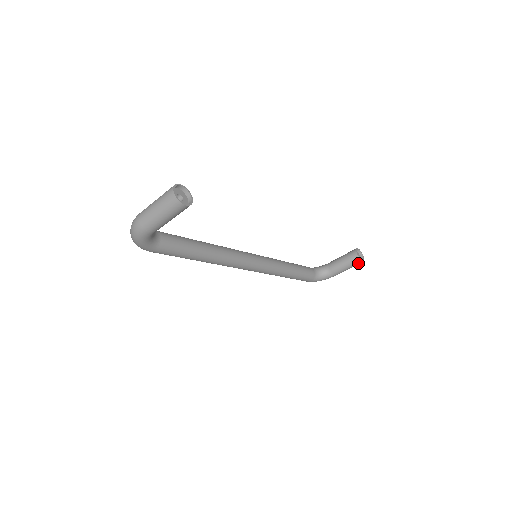
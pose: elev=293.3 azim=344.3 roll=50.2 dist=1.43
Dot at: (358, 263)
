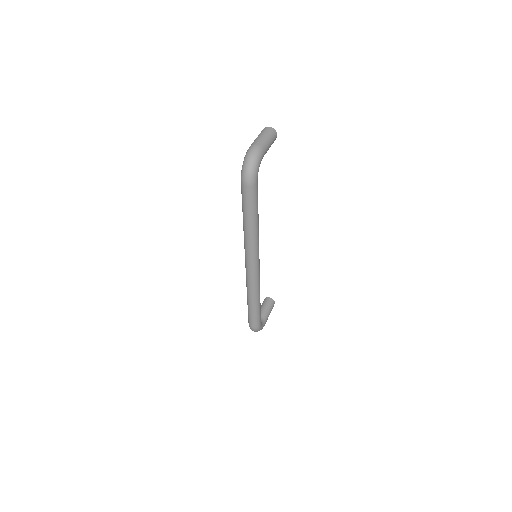
Dot at: (273, 305)
